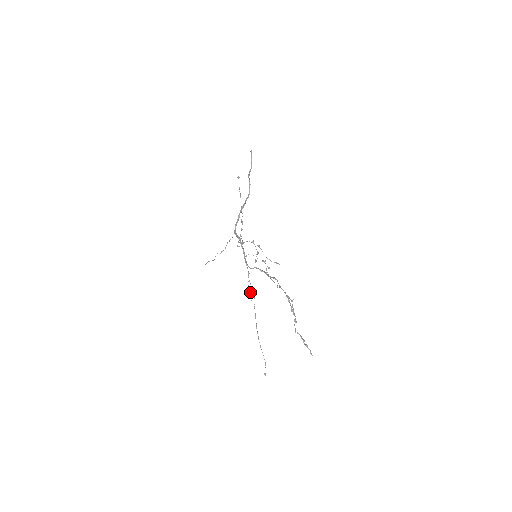
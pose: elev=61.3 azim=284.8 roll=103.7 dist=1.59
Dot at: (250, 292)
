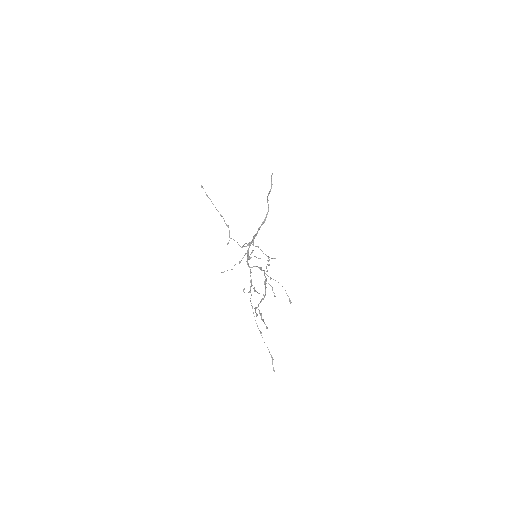
Dot at: (255, 290)
